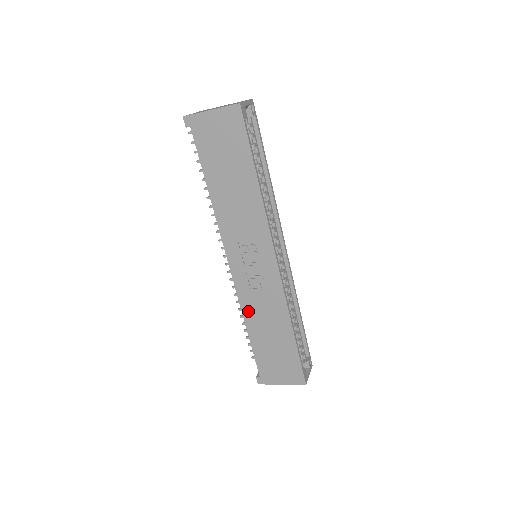
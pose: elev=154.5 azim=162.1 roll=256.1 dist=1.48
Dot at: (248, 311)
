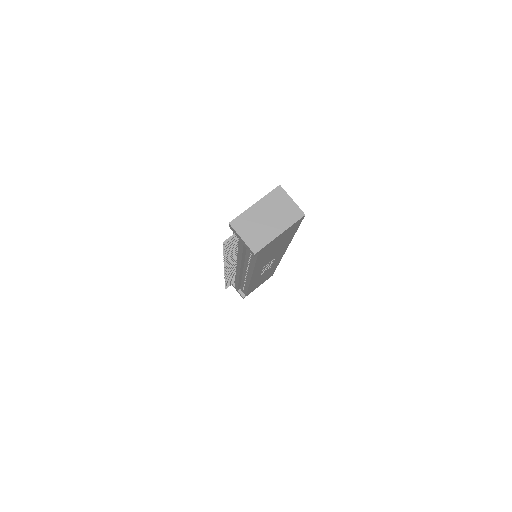
Dot at: occluded
